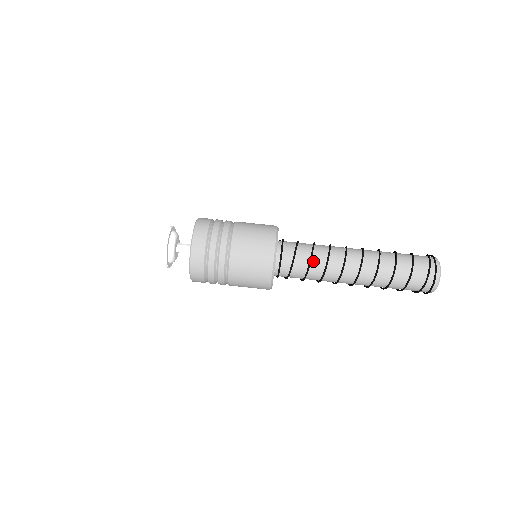
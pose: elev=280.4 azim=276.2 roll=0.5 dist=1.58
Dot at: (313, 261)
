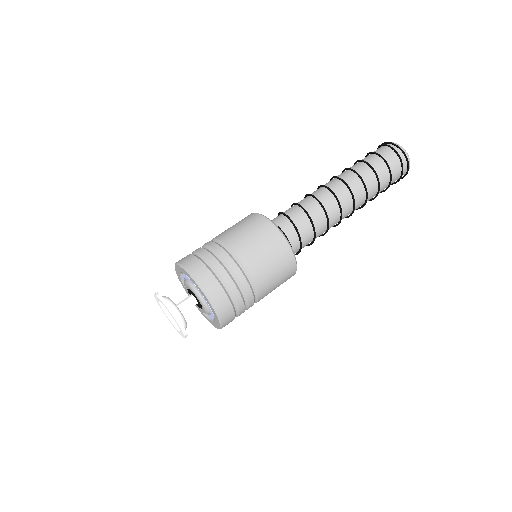
Dot at: (311, 216)
